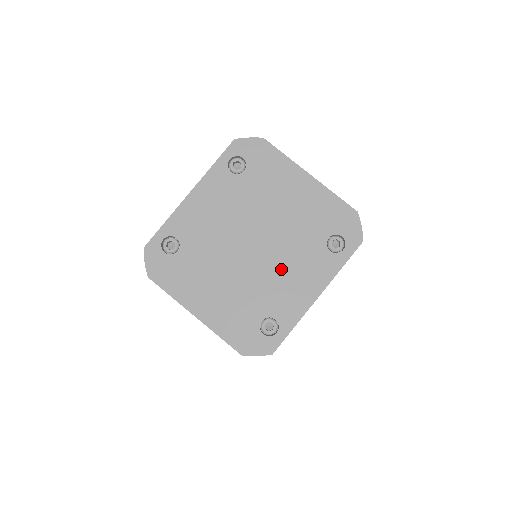
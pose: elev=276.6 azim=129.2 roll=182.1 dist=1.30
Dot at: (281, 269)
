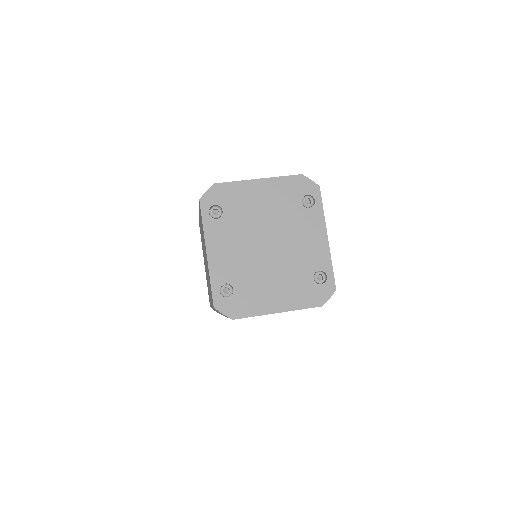
Dot at: (295, 242)
